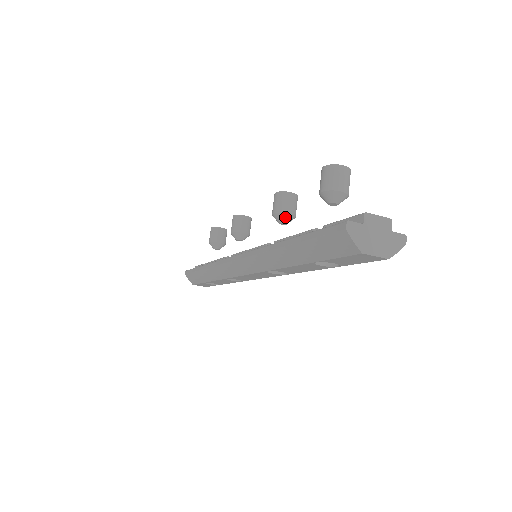
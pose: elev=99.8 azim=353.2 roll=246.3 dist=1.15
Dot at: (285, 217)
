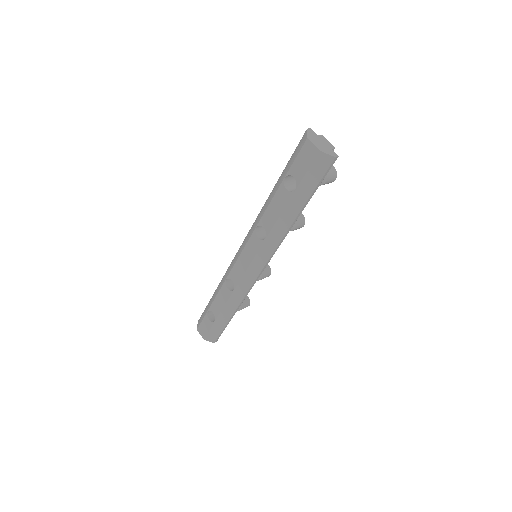
Dot at: occluded
